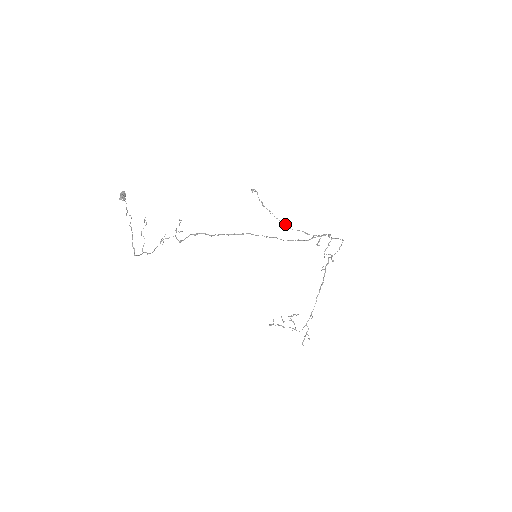
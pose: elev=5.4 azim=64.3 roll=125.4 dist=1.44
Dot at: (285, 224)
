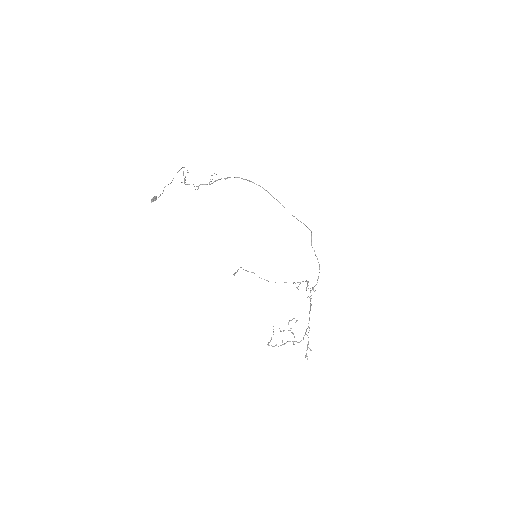
Dot at: (267, 280)
